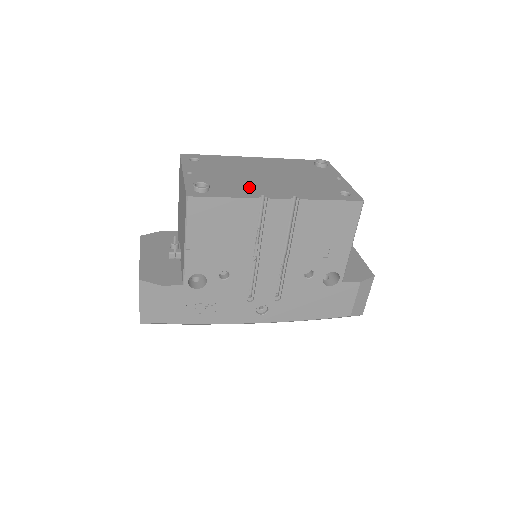
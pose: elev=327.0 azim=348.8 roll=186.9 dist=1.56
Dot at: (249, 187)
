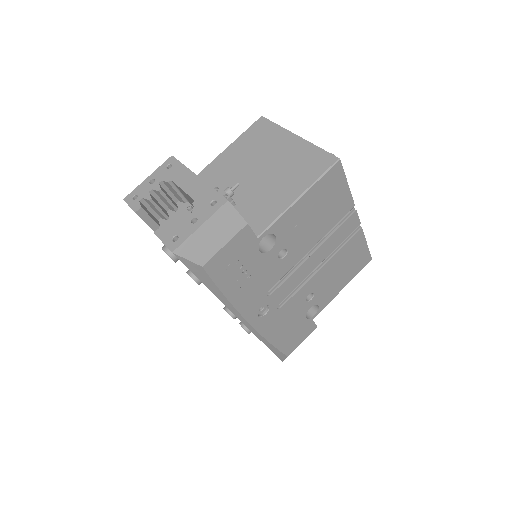
Dot at: occluded
